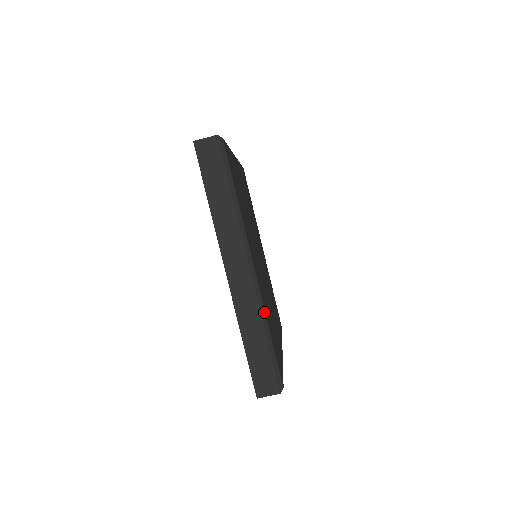
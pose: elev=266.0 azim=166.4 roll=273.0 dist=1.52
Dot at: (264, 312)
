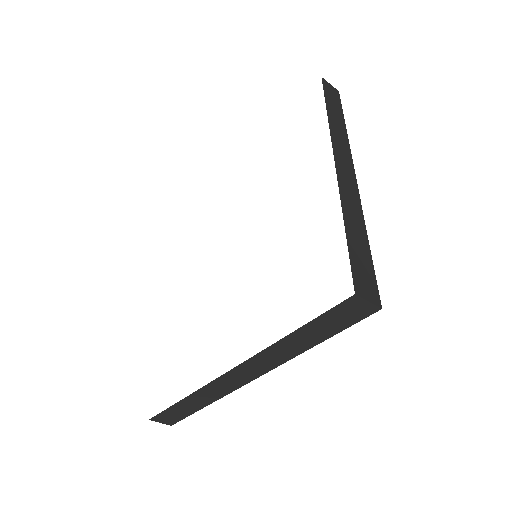
Dot at: occluded
